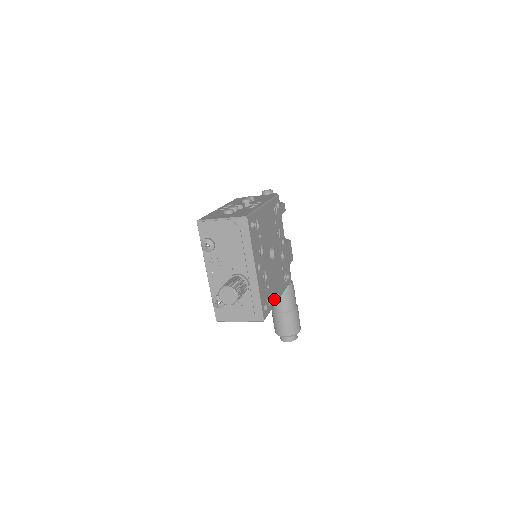
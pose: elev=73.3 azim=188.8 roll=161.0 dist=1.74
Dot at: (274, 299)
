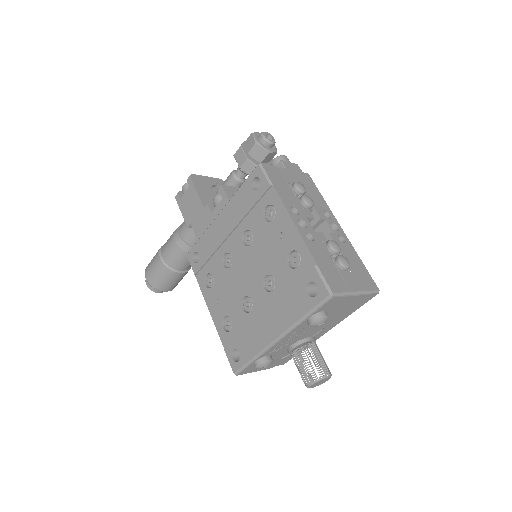
Dot at: occluded
